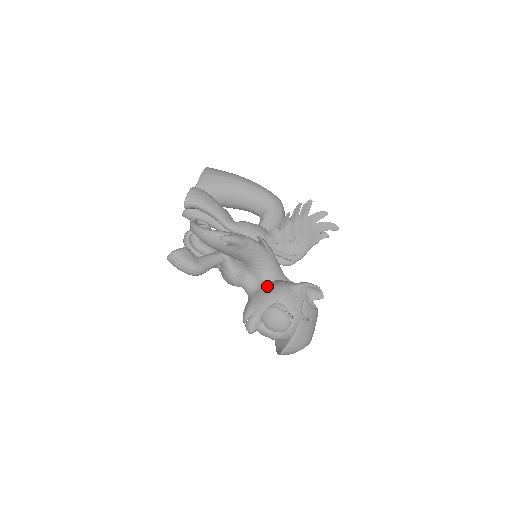
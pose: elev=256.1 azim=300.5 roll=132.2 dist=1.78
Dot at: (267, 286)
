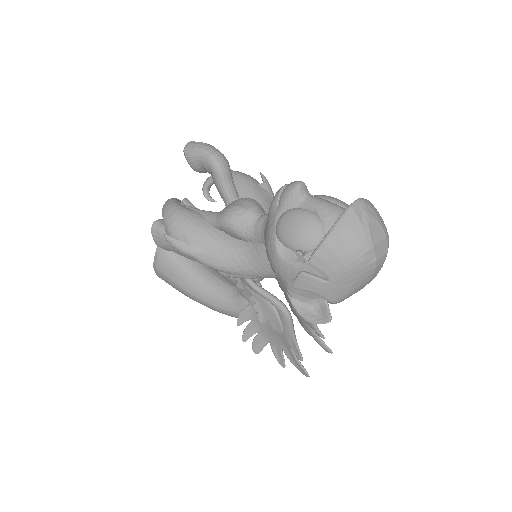
Dot at: occluded
